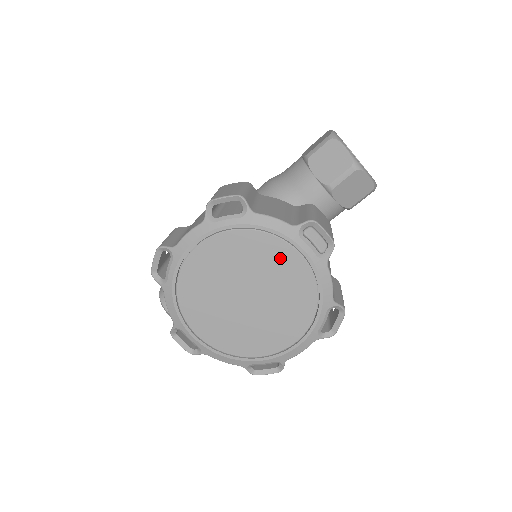
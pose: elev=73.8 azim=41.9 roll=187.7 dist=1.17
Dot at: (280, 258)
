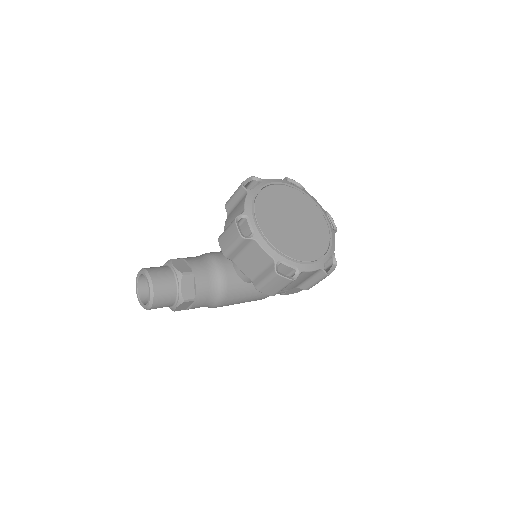
Dot at: (316, 215)
